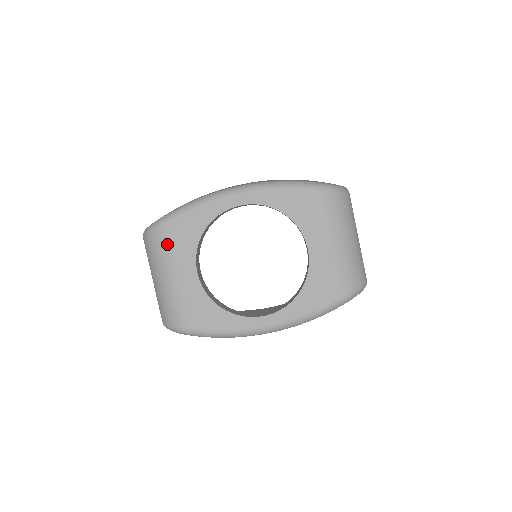
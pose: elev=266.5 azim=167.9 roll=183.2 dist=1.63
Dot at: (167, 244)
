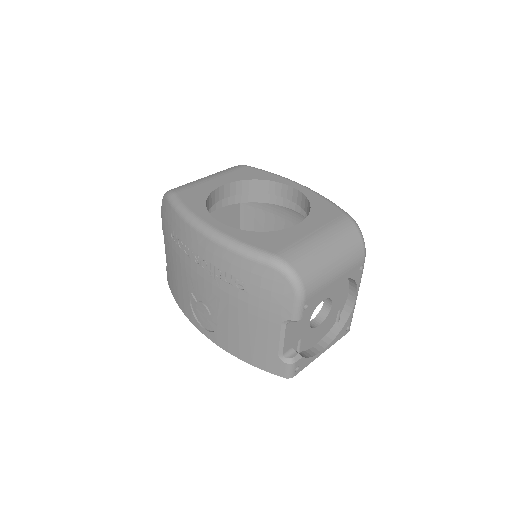
Dot at: (233, 170)
